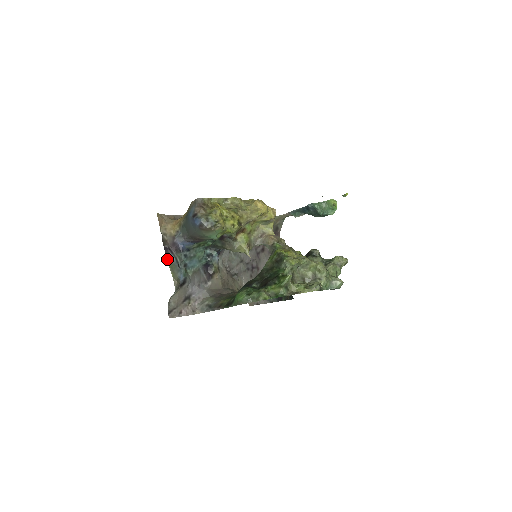
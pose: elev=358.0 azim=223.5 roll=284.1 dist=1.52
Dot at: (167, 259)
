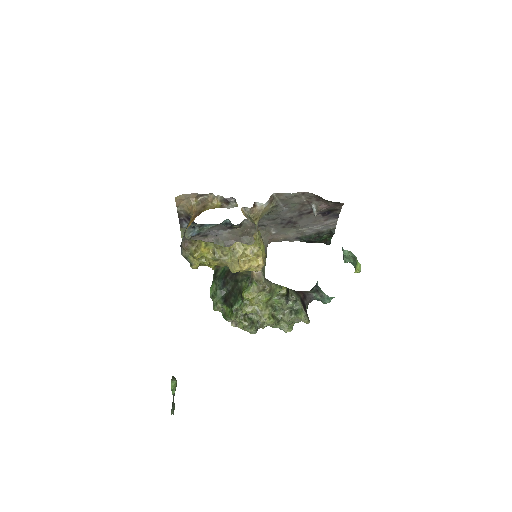
Dot at: (180, 226)
